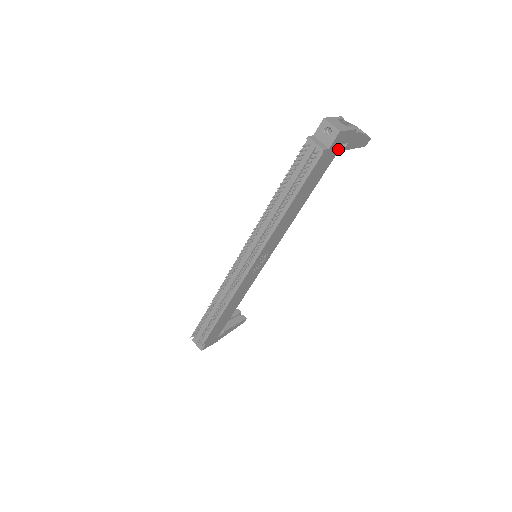
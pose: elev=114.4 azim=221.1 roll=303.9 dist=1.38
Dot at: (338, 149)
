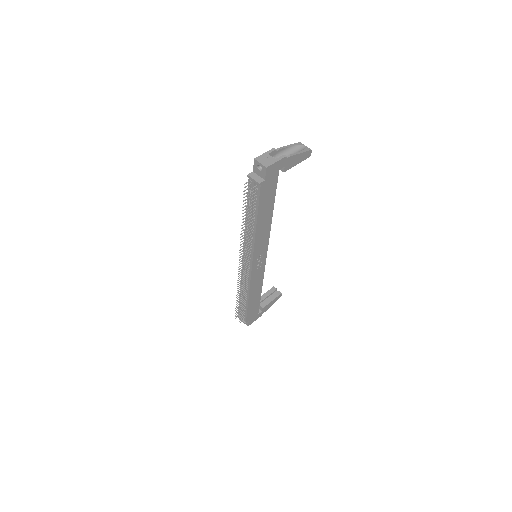
Dot at: (277, 175)
